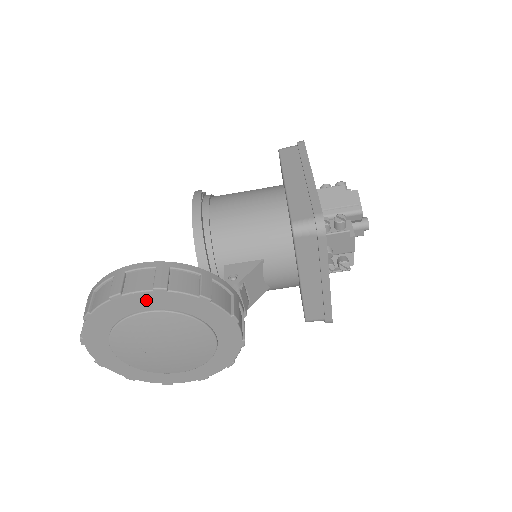
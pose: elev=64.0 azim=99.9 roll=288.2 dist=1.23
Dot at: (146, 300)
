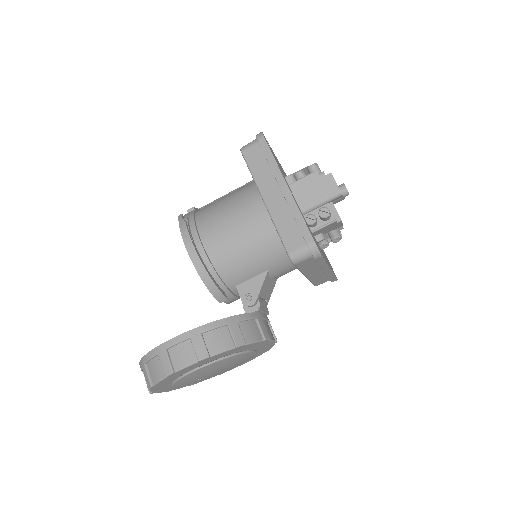
Dot at: (195, 366)
